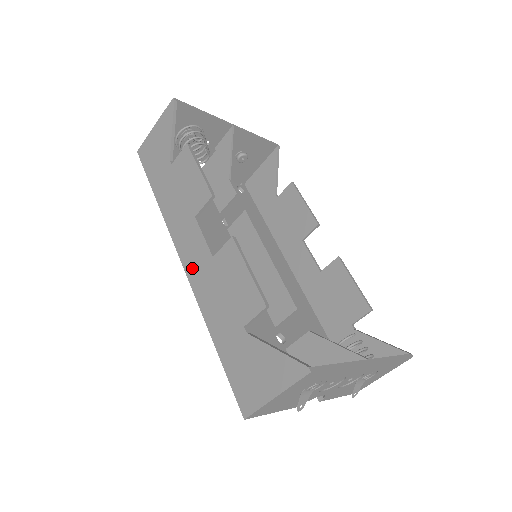
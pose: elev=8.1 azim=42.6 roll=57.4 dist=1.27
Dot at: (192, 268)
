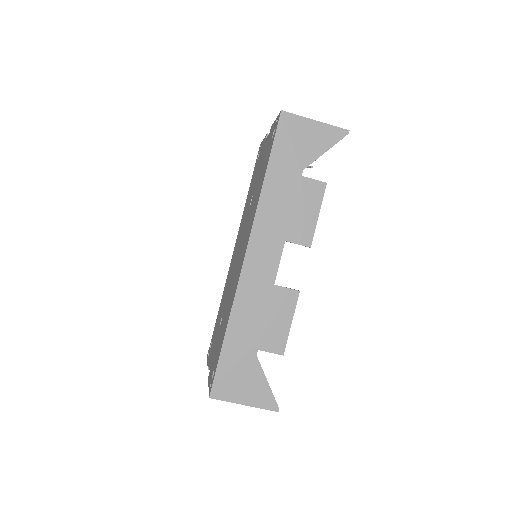
Dot at: (251, 271)
